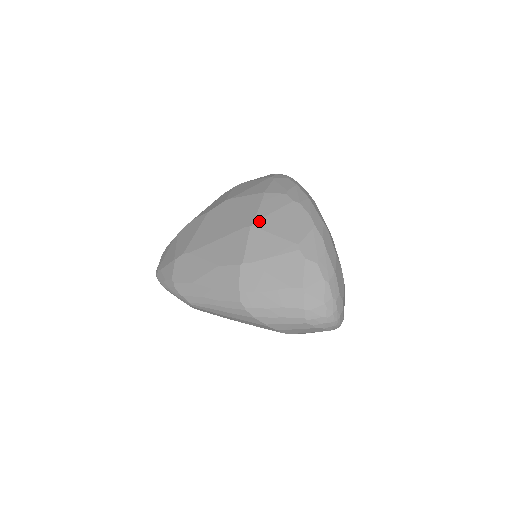
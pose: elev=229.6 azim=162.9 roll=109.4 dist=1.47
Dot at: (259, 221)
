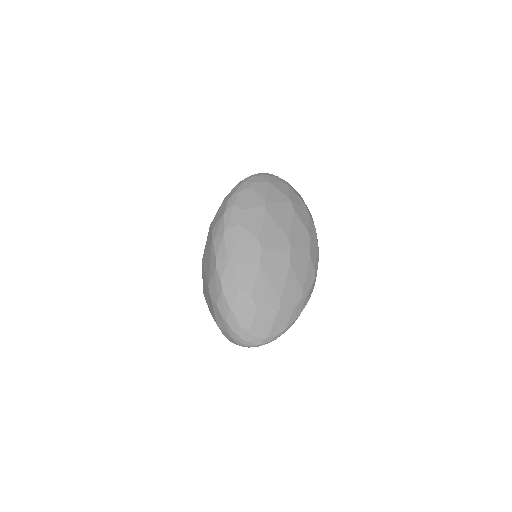
Dot at: (203, 258)
